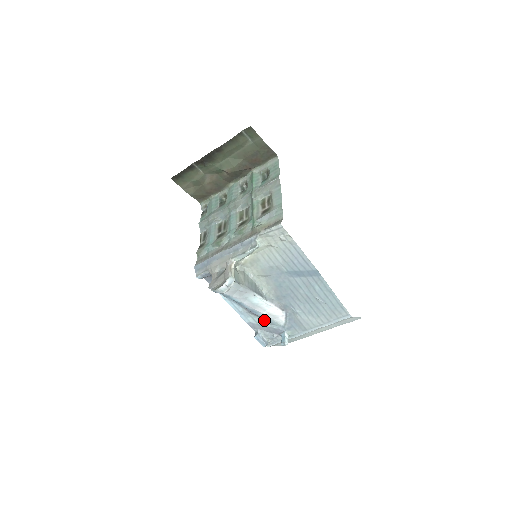
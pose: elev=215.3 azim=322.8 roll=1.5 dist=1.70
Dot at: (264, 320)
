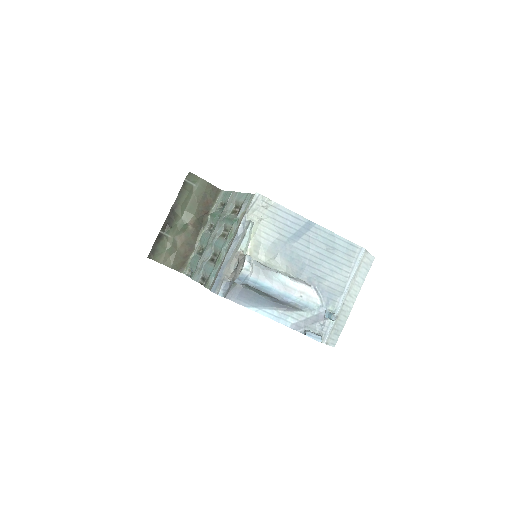
Dot at: (302, 311)
